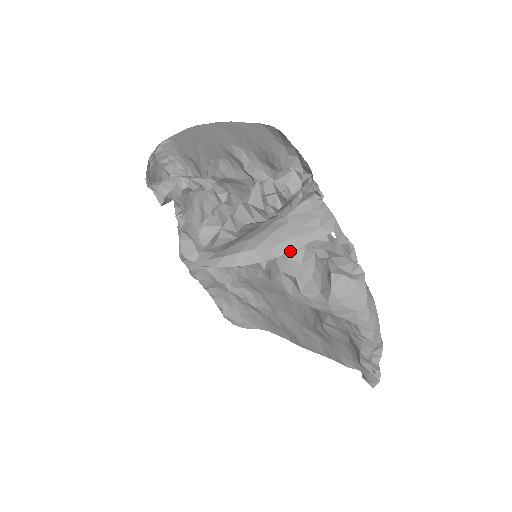
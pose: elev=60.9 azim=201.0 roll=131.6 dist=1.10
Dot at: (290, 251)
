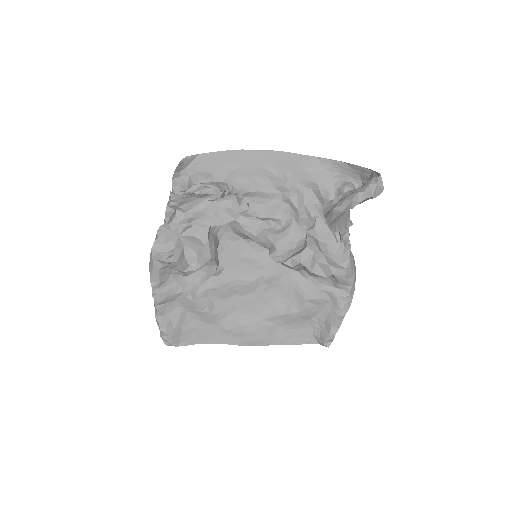
Dot at: occluded
